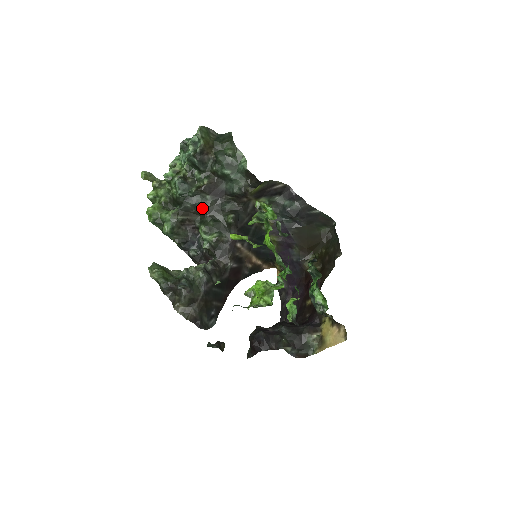
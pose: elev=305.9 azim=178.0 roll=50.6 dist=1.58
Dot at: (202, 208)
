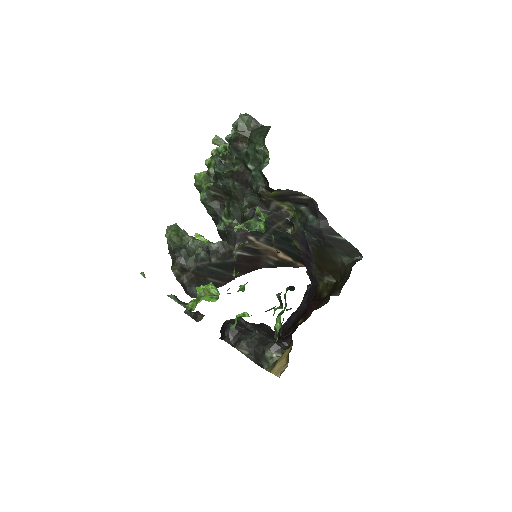
Dot at: (230, 191)
